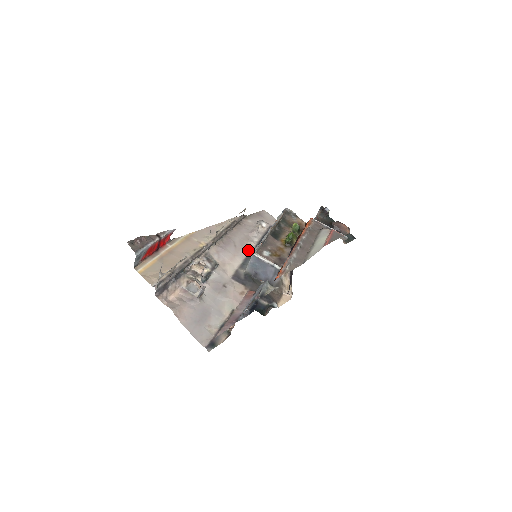
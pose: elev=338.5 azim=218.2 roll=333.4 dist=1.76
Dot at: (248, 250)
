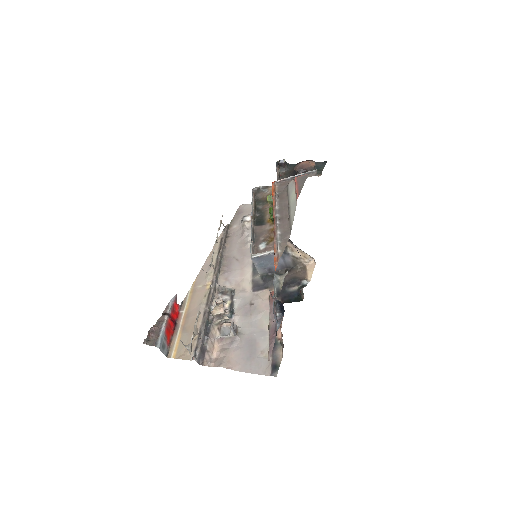
Dot at: (250, 254)
